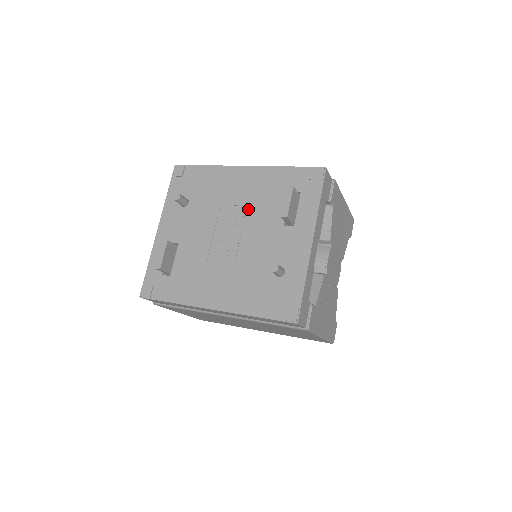
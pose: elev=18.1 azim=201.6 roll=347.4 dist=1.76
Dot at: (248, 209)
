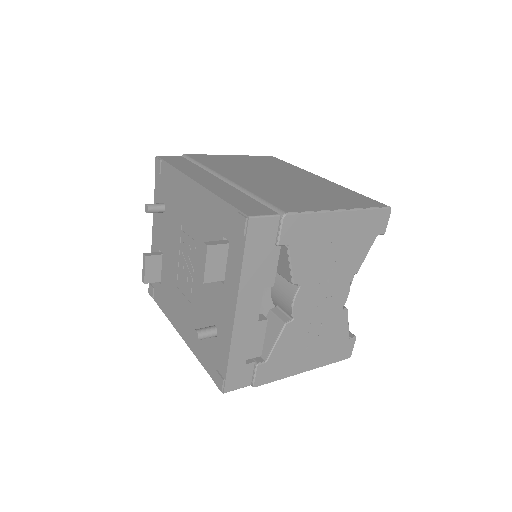
Dot at: (197, 241)
